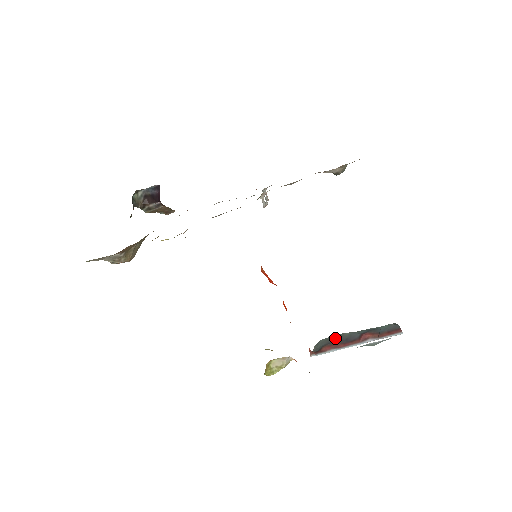
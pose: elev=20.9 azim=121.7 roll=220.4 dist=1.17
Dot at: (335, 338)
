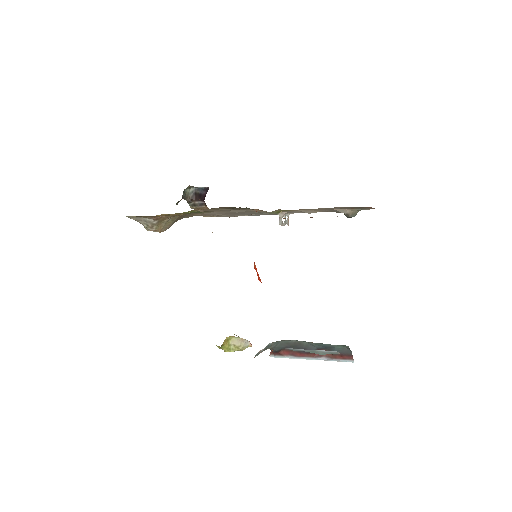
Dot at: (294, 344)
